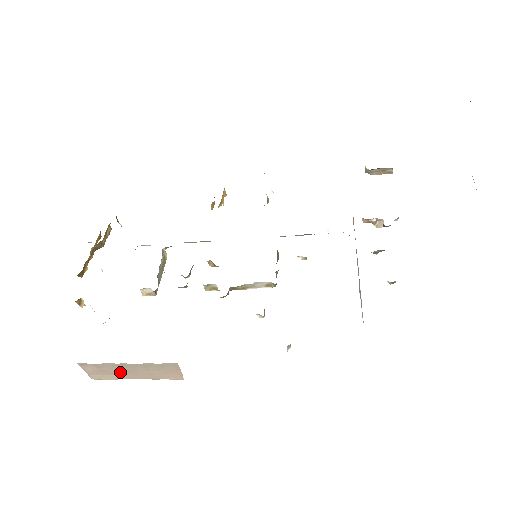
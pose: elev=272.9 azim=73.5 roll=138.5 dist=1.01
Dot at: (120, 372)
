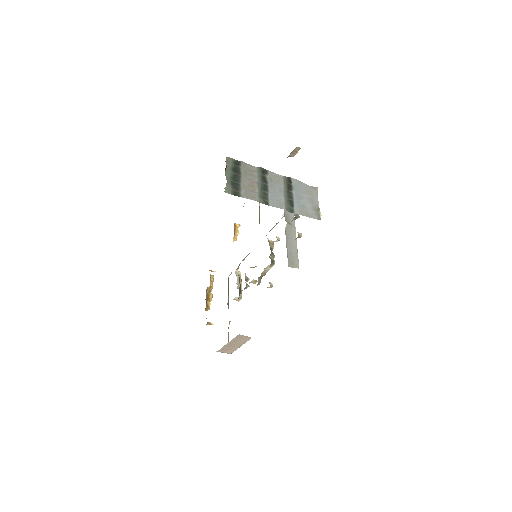
Dot at: (232, 347)
